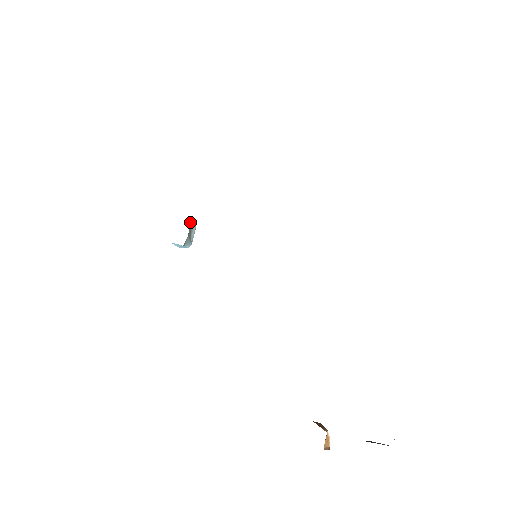
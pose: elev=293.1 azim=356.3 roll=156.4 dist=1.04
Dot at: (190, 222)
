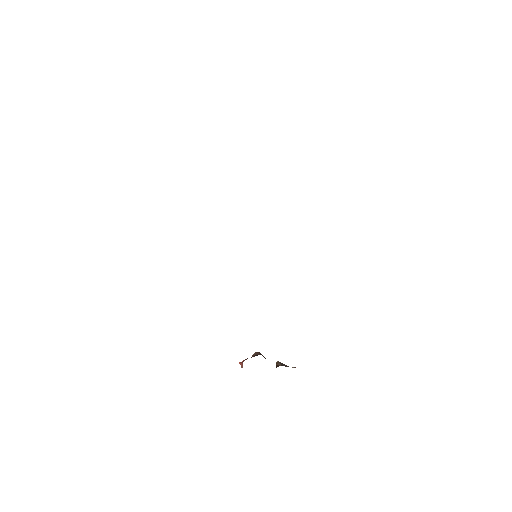
Dot at: occluded
